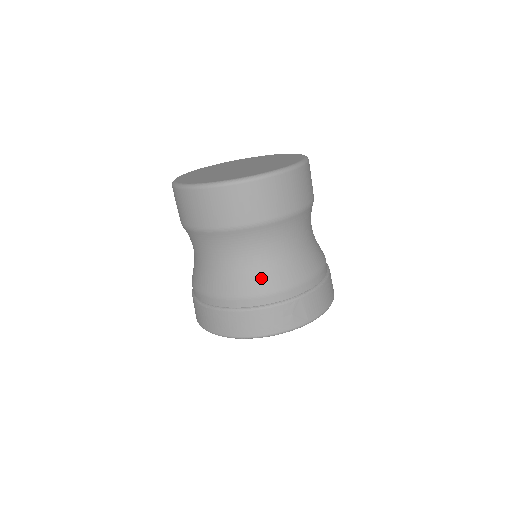
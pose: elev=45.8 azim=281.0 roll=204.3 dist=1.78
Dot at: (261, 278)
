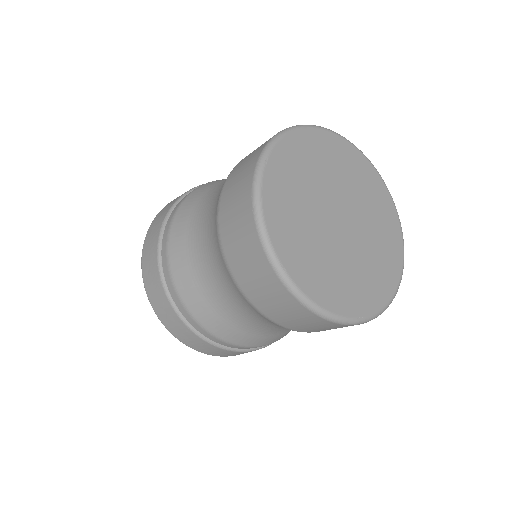
Dot at: (261, 339)
